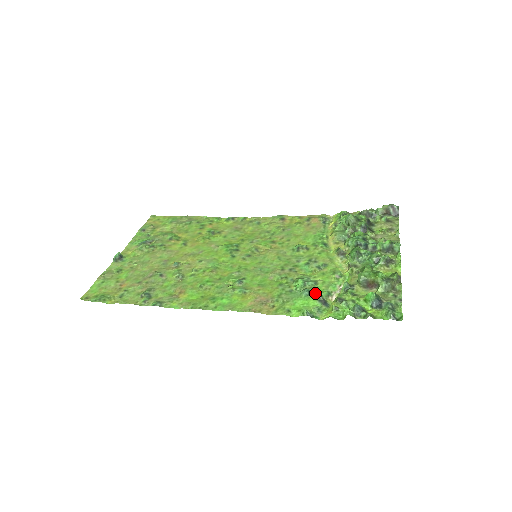
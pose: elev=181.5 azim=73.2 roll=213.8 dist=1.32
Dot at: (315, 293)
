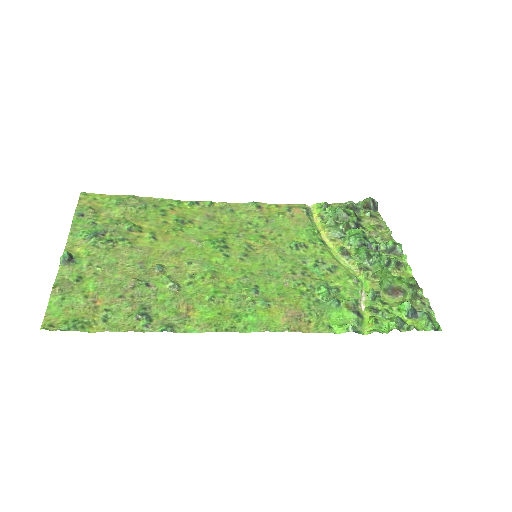
Dot at: (350, 304)
